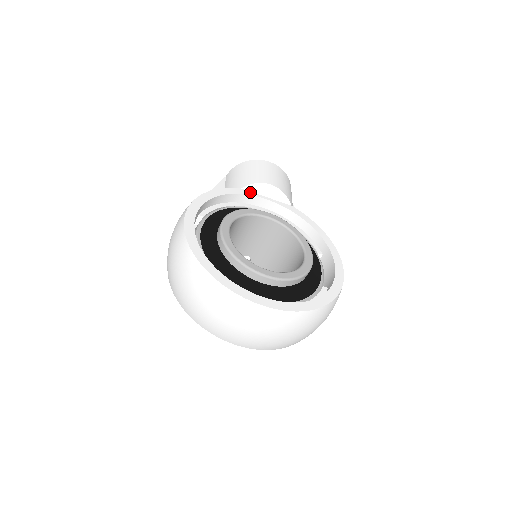
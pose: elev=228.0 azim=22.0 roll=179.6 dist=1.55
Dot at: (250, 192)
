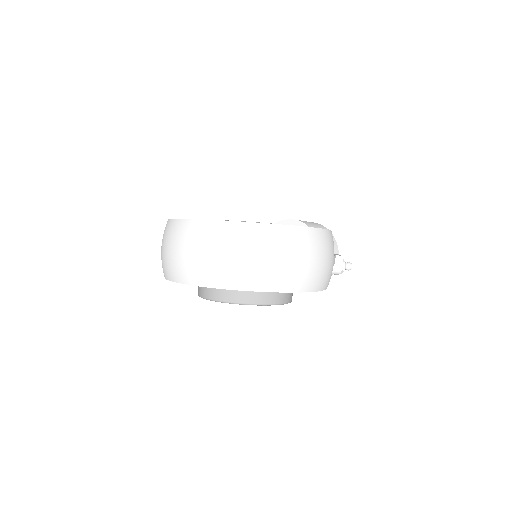
Dot at: occluded
